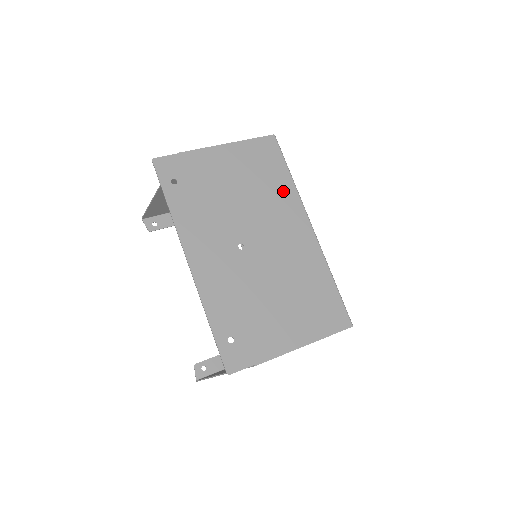
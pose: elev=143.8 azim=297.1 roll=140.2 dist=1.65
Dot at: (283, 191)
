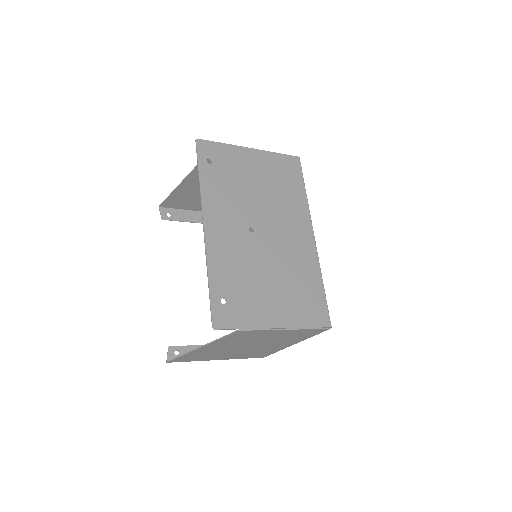
Dot at: (296, 200)
